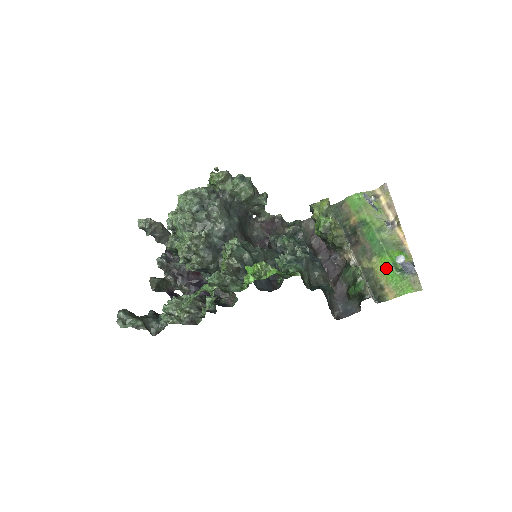
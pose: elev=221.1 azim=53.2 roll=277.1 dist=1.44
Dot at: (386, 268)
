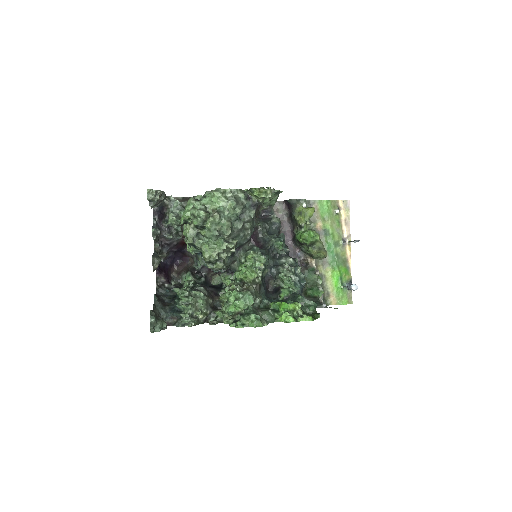
Dot at: (335, 280)
